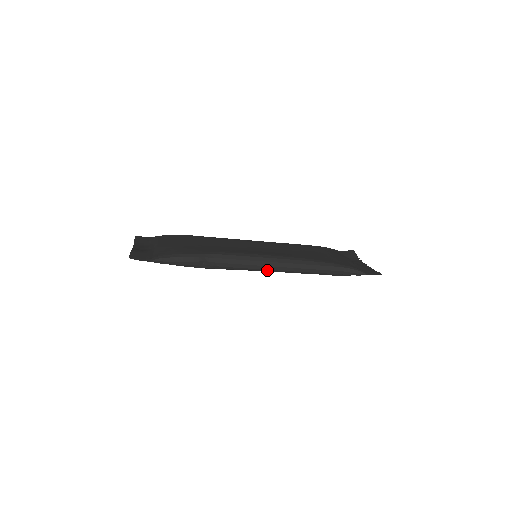
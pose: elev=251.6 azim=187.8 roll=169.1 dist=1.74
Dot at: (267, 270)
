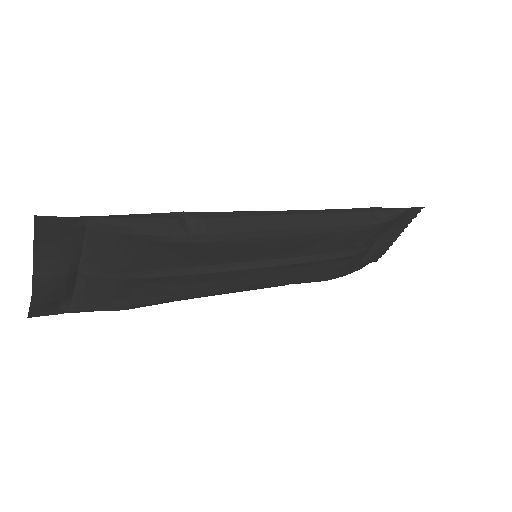
Dot at: (289, 225)
